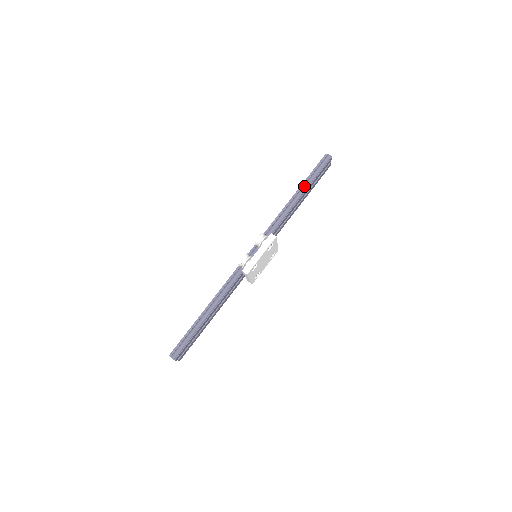
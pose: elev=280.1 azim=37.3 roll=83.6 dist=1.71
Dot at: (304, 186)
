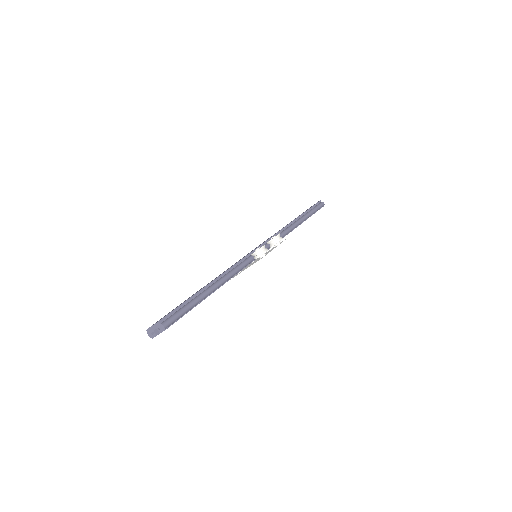
Dot at: (306, 215)
